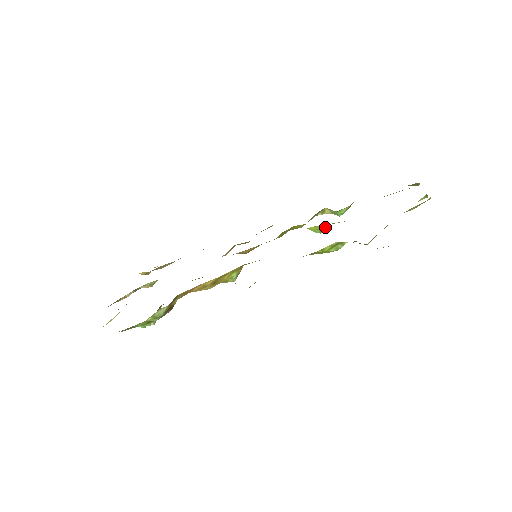
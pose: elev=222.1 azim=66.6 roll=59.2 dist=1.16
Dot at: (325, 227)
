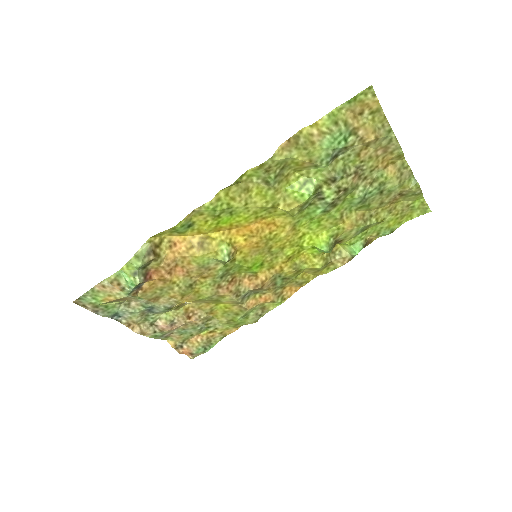
Dot at: (331, 243)
